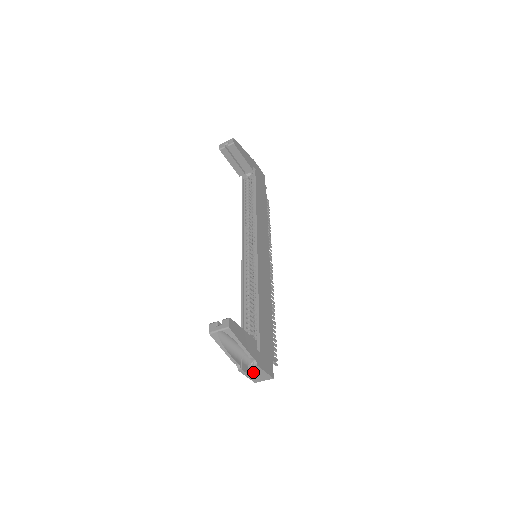
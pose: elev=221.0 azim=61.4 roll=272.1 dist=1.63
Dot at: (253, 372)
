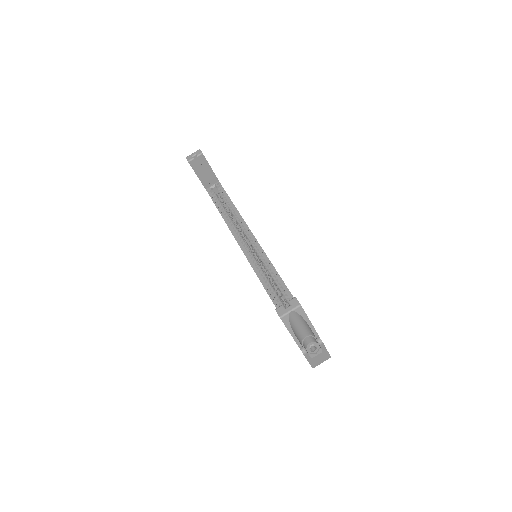
Dot at: (315, 354)
